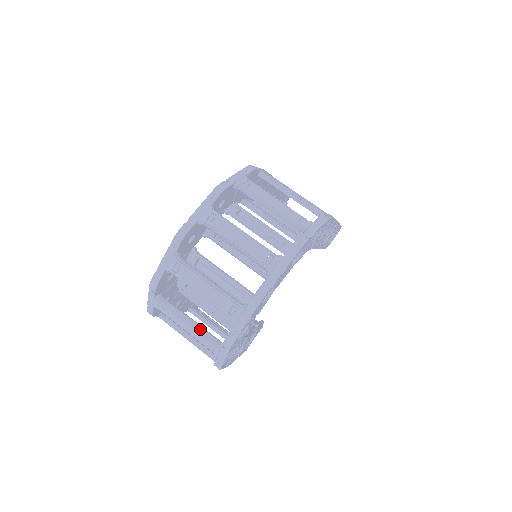
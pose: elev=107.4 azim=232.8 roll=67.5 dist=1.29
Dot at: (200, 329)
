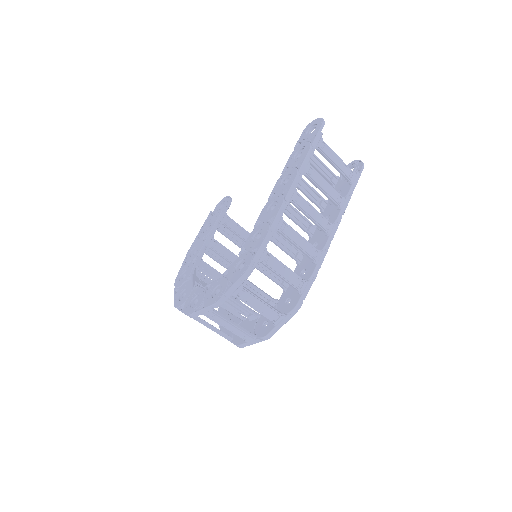
Dot at: occluded
